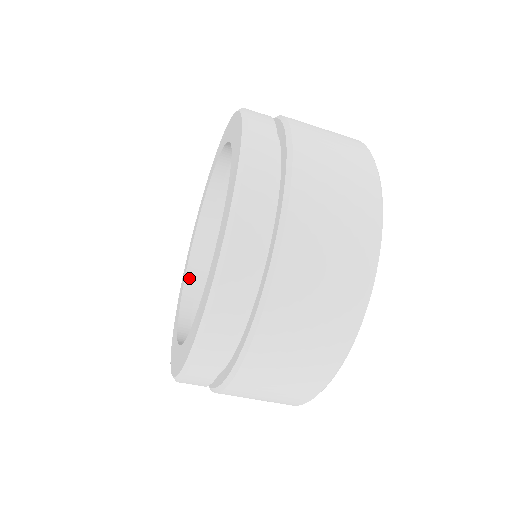
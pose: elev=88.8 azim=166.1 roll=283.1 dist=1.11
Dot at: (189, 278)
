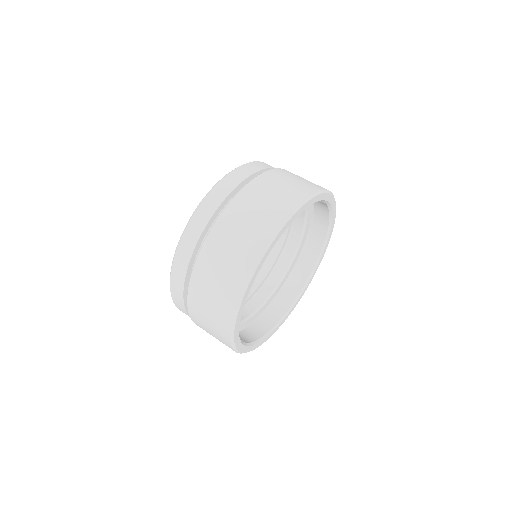
Dot at: occluded
